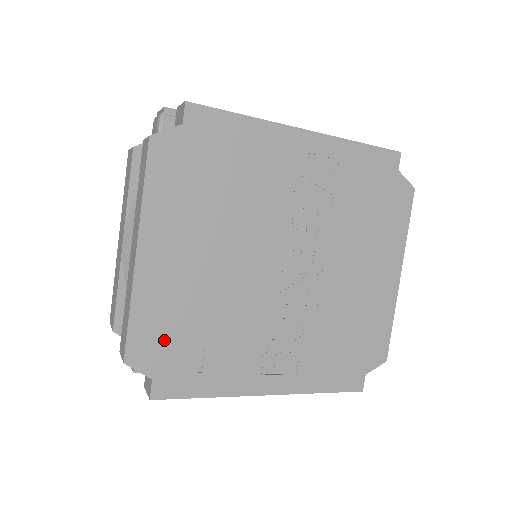
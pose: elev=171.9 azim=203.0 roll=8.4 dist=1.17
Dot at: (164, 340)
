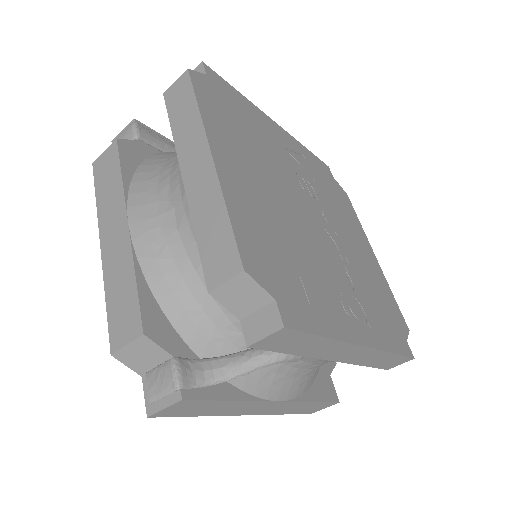
Dot at: (267, 255)
